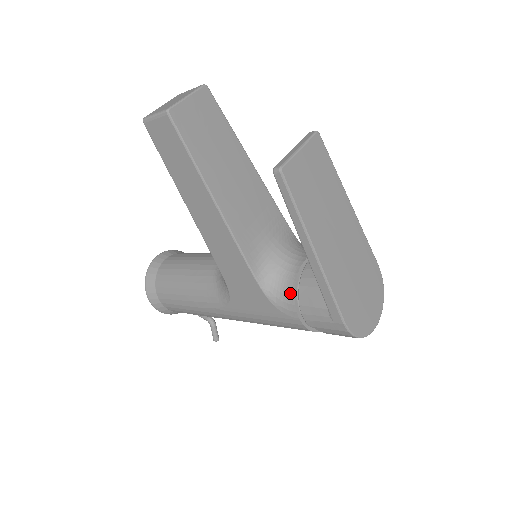
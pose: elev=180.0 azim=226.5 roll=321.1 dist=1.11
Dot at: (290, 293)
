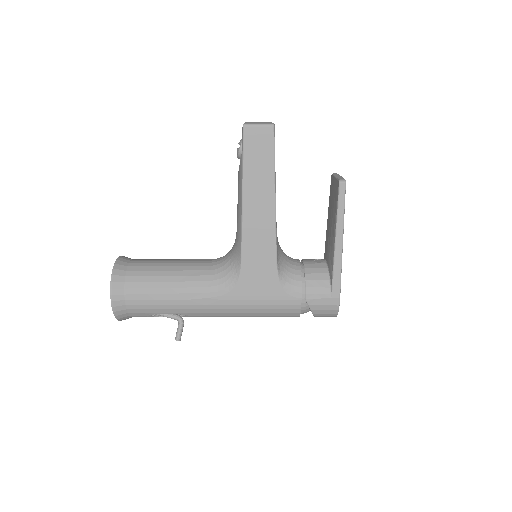
Dot at: (298, 278)
